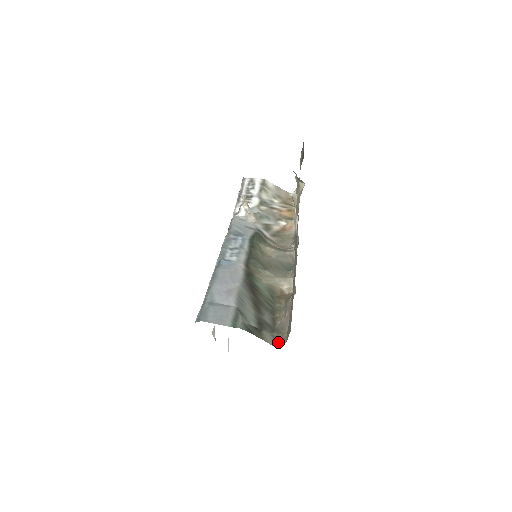
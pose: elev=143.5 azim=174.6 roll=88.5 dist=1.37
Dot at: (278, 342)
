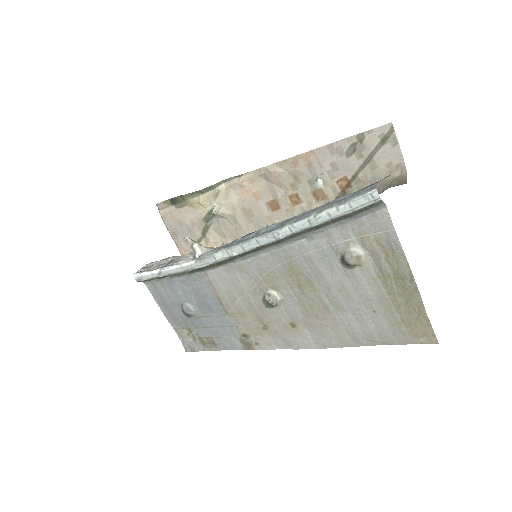
Dot at: (403, 181)
